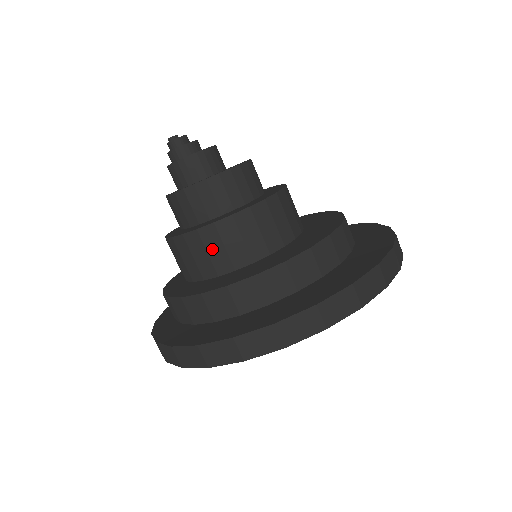
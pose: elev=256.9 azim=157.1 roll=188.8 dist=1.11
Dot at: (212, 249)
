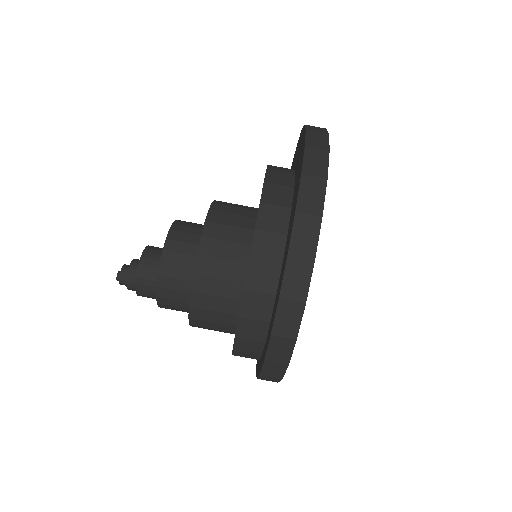
Dot at: (221, 253)
